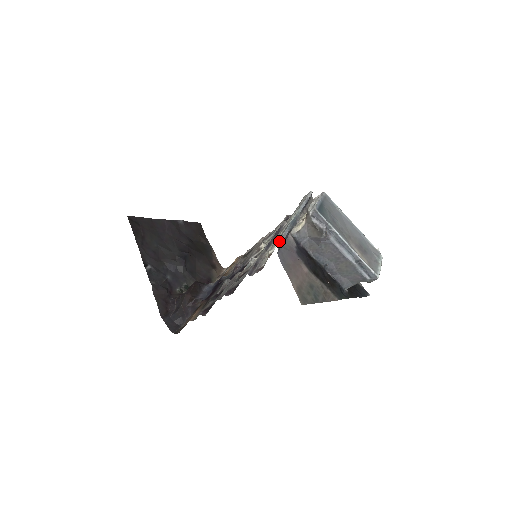
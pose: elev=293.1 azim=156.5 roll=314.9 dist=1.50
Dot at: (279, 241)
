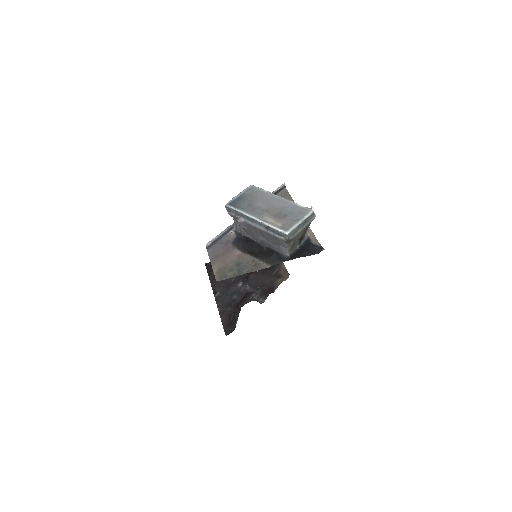
Dot at: occluded
